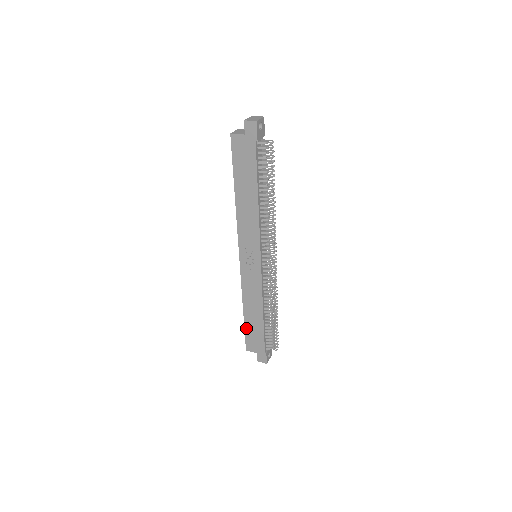
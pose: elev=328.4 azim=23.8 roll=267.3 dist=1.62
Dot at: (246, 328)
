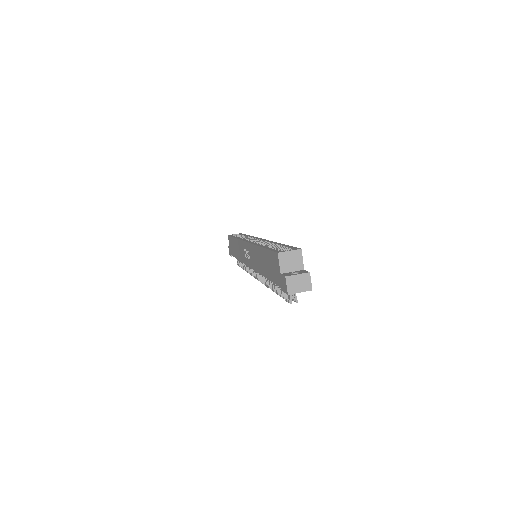
Dot at: (232, 238)
